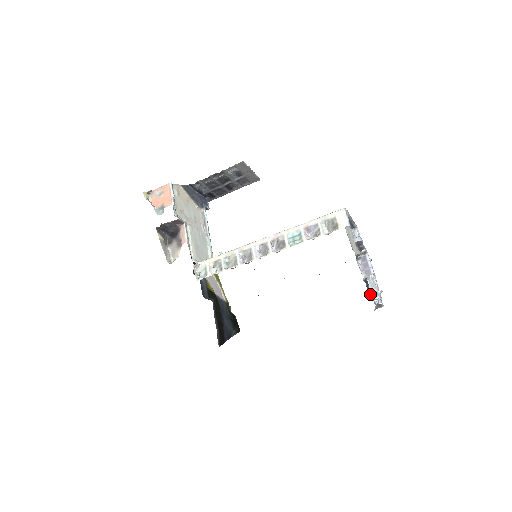
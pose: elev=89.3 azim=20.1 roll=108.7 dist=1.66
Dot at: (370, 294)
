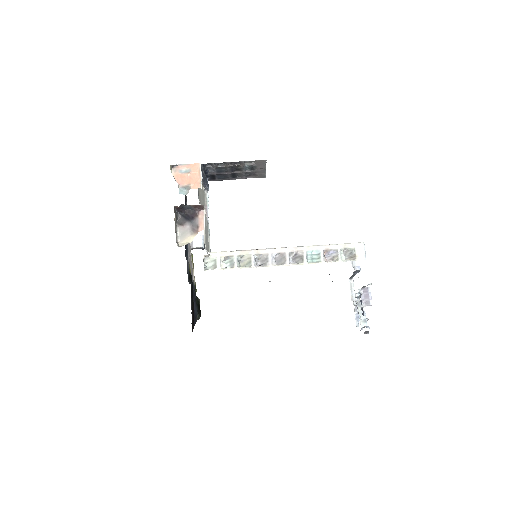
Dot at: (360, 320)
